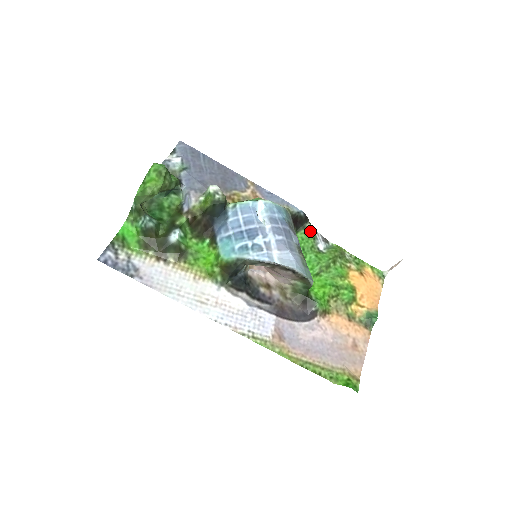
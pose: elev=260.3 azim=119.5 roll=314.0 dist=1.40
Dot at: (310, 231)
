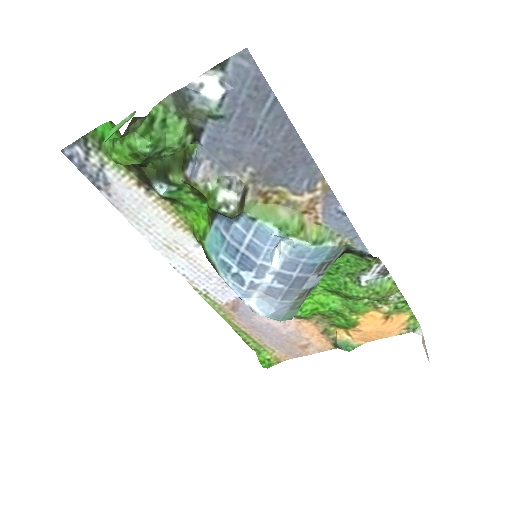
Dot at: (366, 263)
